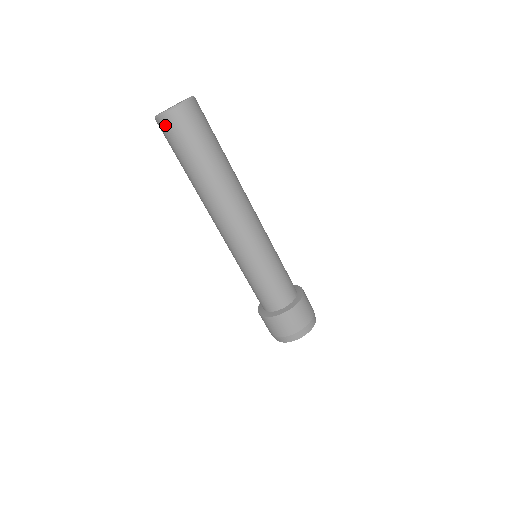
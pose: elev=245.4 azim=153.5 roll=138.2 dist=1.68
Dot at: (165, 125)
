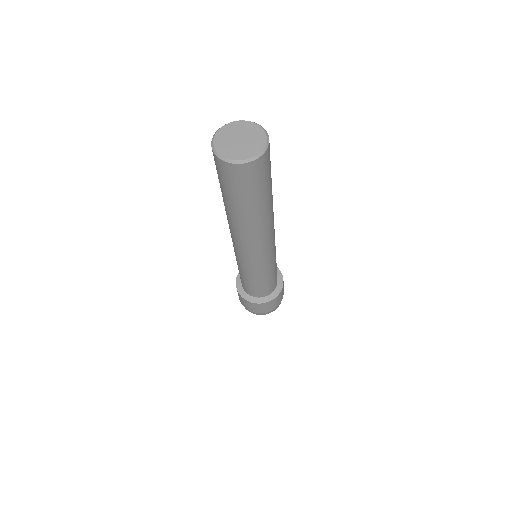
Dot at: occluded
